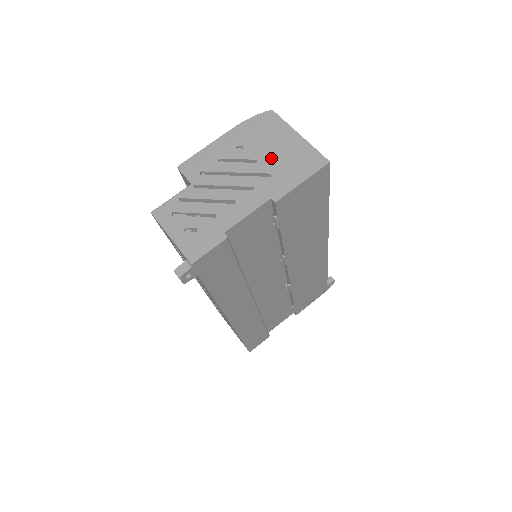
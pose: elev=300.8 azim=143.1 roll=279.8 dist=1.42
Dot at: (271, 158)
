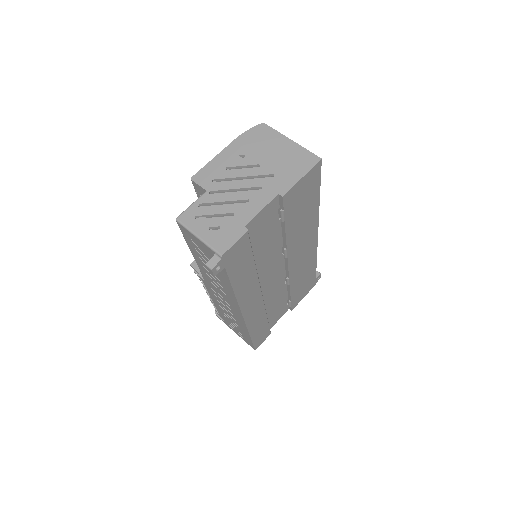
Dot at: (271, 161)
